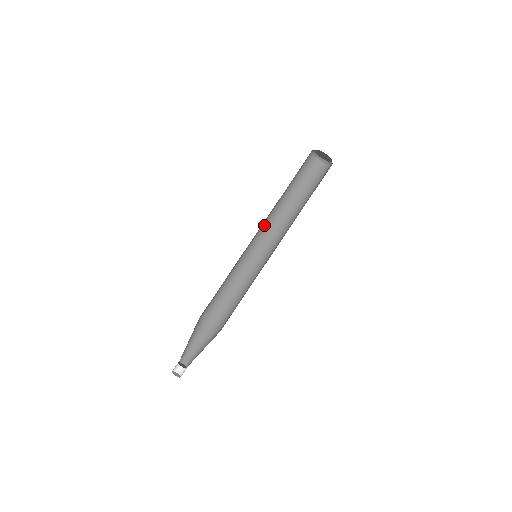
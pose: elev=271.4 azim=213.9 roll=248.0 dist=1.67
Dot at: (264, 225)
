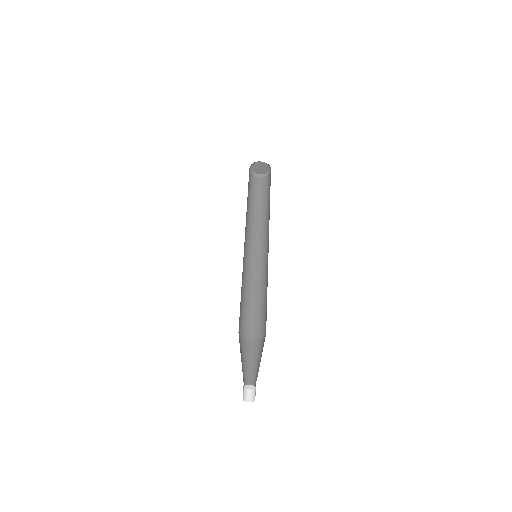
Dot at: (245, 232)
